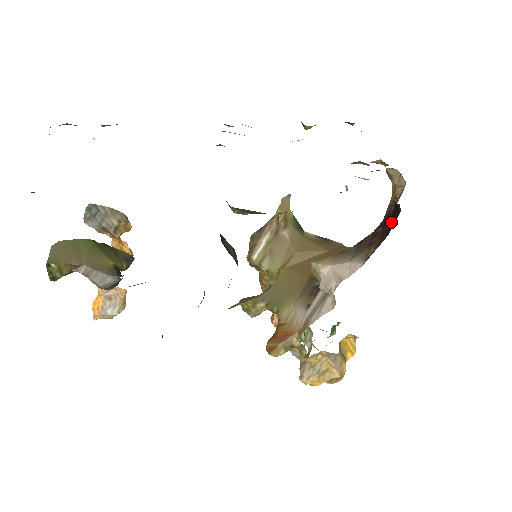
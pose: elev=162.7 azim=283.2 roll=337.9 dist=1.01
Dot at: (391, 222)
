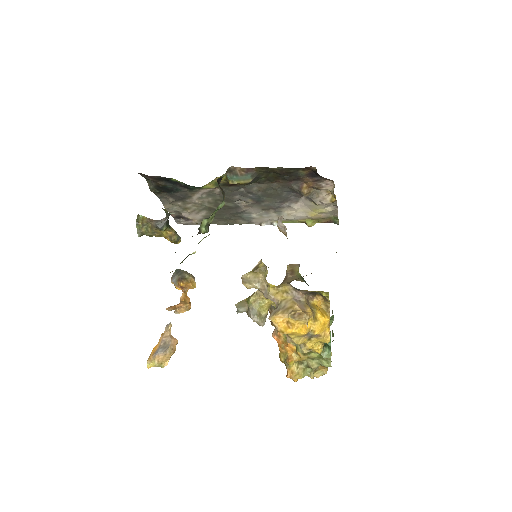
Dot at: occluded
